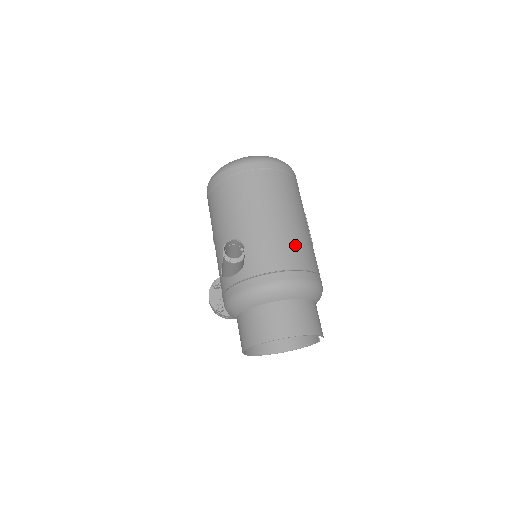
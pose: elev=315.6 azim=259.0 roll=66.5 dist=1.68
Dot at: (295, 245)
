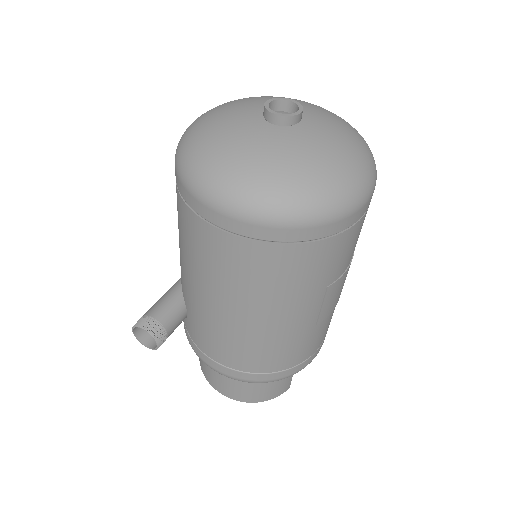
Dot at: (255, 350)
